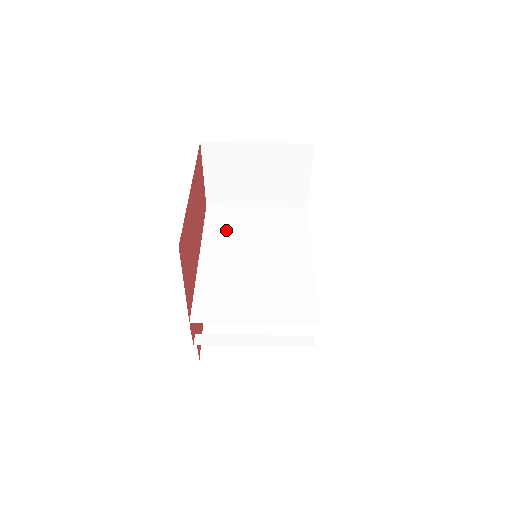
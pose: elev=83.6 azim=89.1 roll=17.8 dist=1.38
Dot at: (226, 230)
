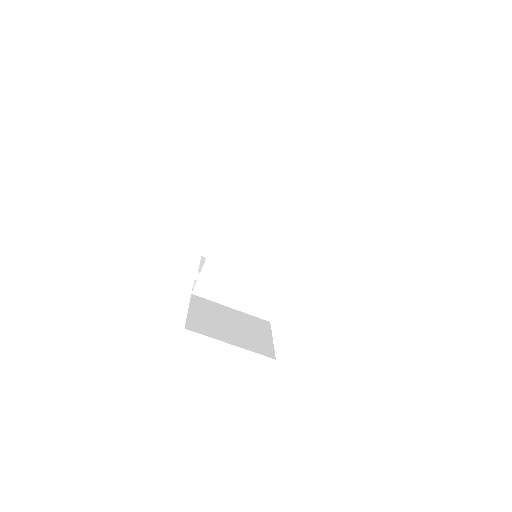
Dot at: (245, 218)
